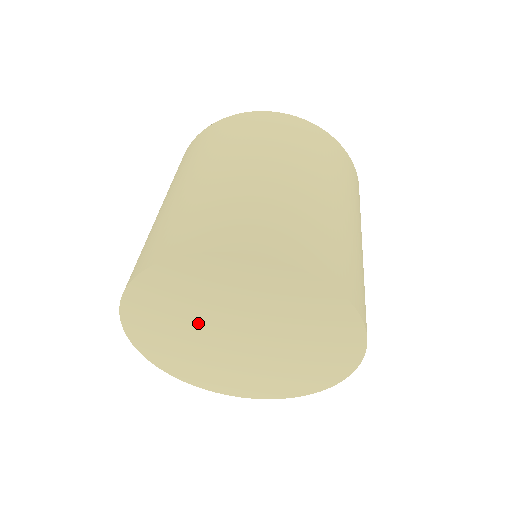
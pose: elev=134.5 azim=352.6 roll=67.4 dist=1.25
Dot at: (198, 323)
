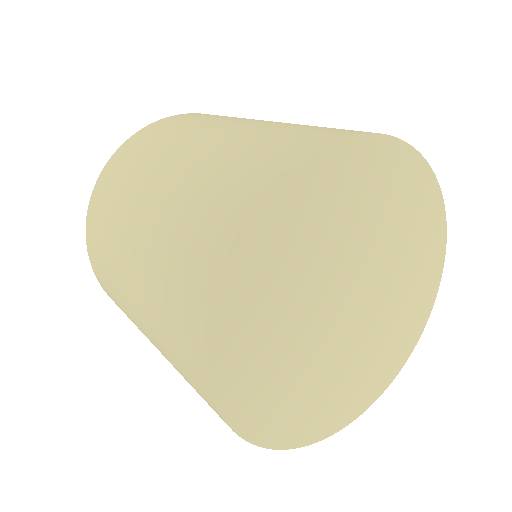
Dot at: (340, 251)
